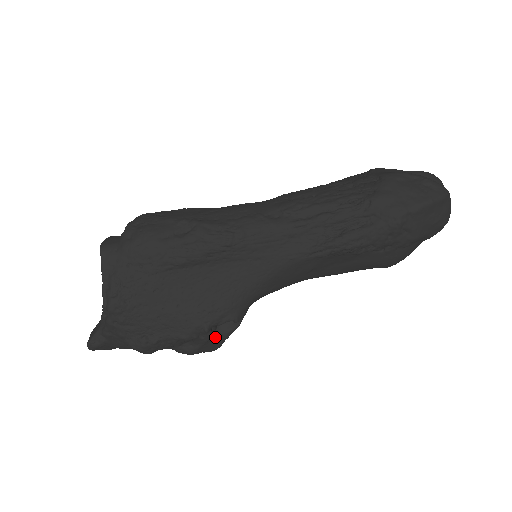
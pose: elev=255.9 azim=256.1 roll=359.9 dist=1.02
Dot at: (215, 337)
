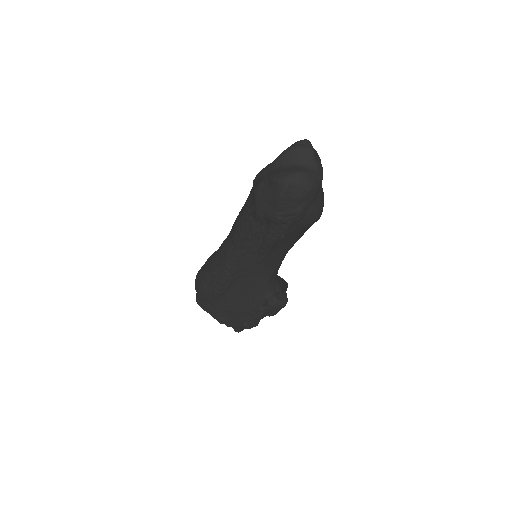
Dot at: (275, 304)
